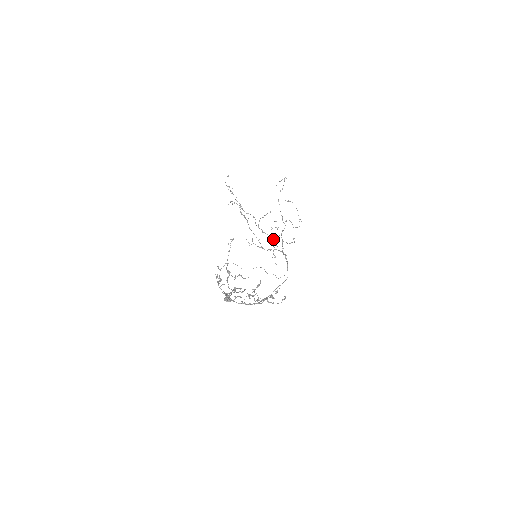
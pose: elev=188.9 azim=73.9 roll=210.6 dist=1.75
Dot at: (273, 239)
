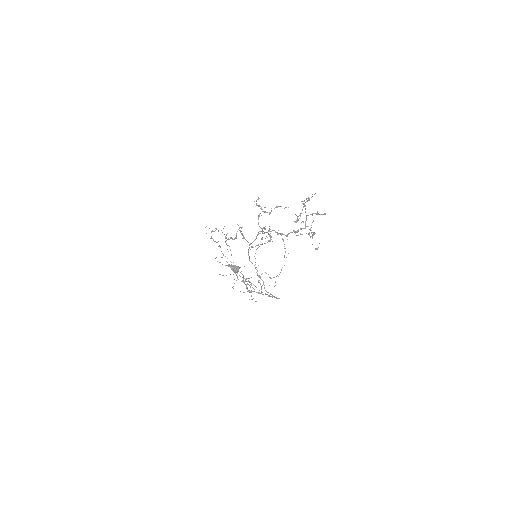
Dot at: occluded
